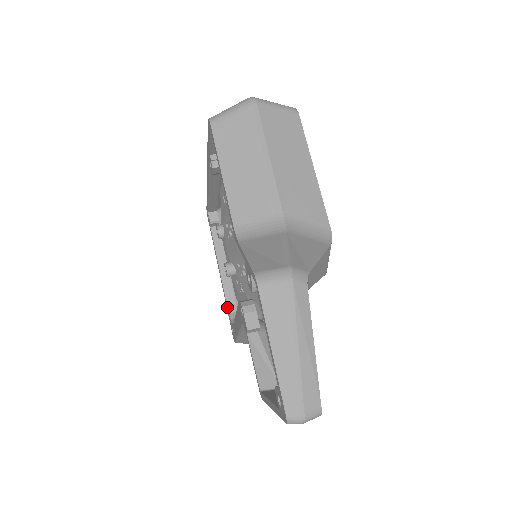
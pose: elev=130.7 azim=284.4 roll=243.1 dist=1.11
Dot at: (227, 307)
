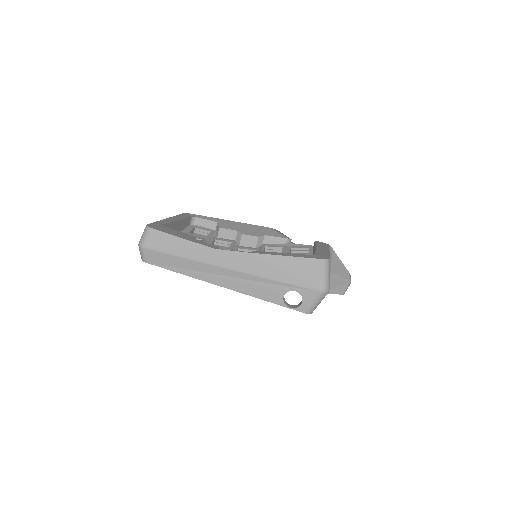
Dot at: occluded
